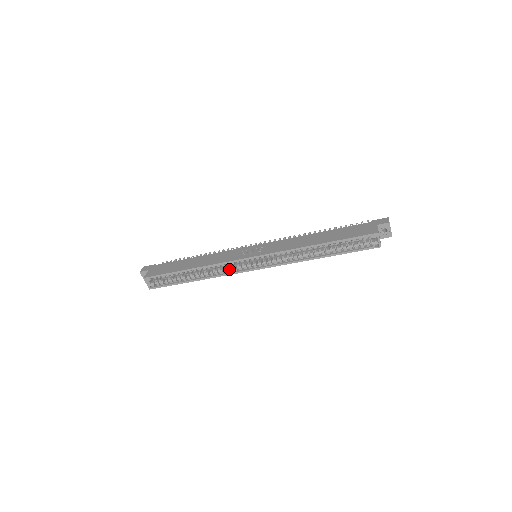
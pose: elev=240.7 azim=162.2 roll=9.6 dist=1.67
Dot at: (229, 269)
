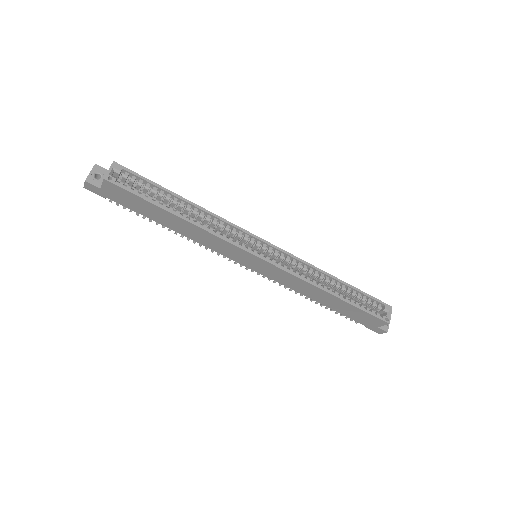
Dot at: (230, 237)
